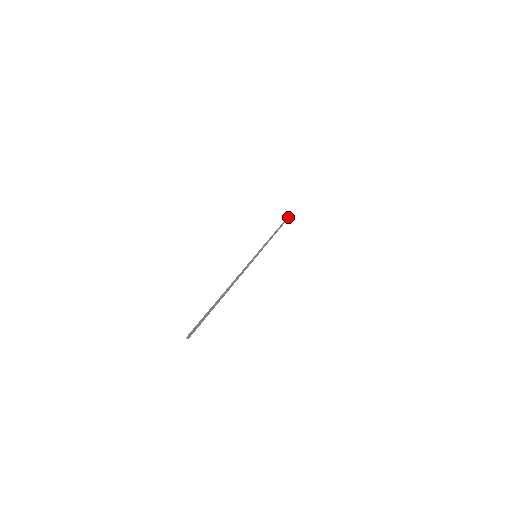
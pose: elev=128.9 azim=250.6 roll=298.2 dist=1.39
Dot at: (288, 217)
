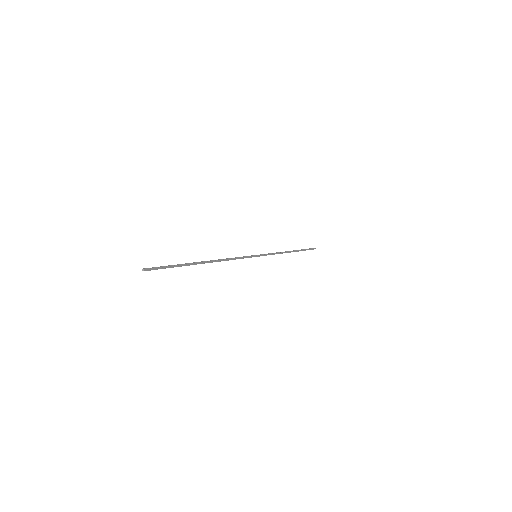
Dot at: (310, 248)
